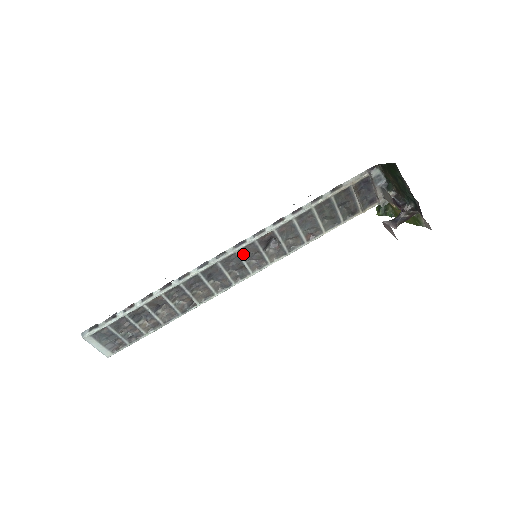
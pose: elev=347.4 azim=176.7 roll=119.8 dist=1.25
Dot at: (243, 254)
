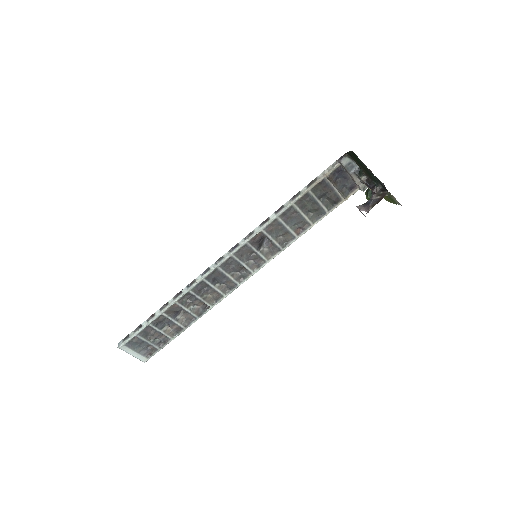
Dot at: (239, 256)
